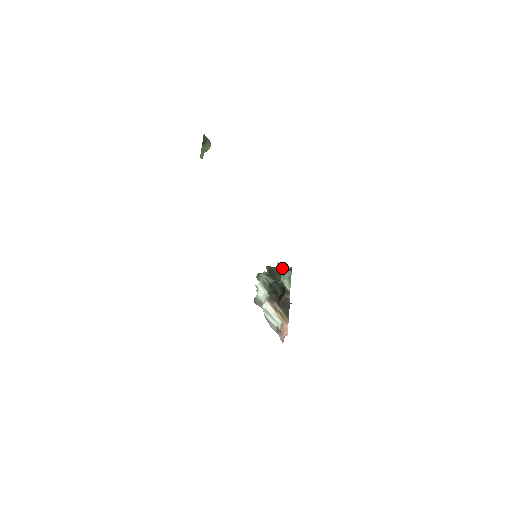
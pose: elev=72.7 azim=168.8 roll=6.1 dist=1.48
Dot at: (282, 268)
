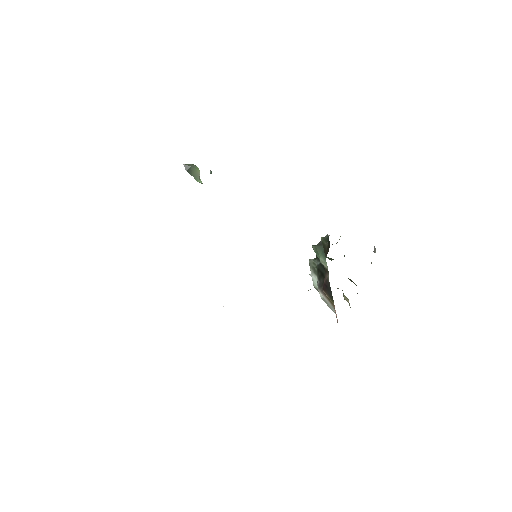
Dot at: (313, 247)
